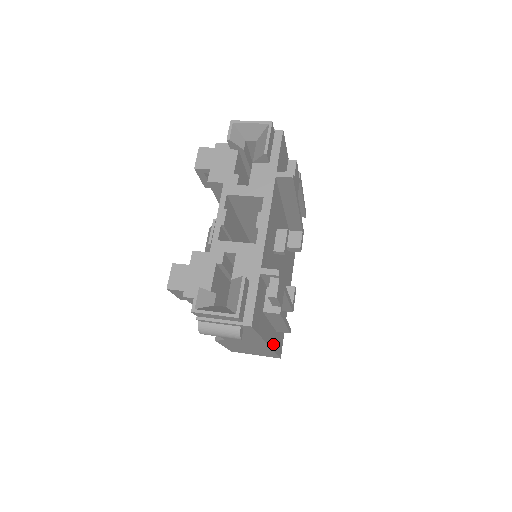
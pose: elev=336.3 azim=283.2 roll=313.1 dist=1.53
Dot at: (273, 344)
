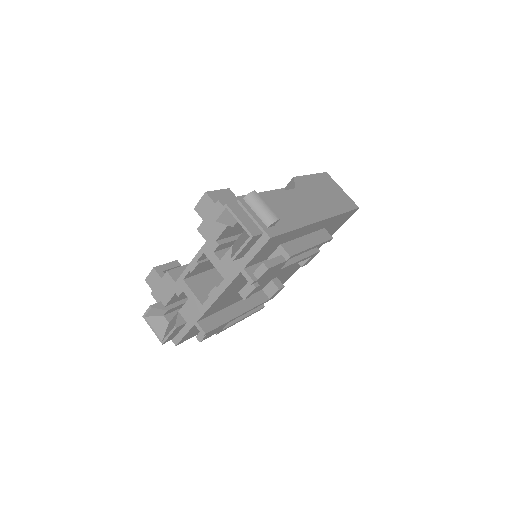
Dot at: occluded
